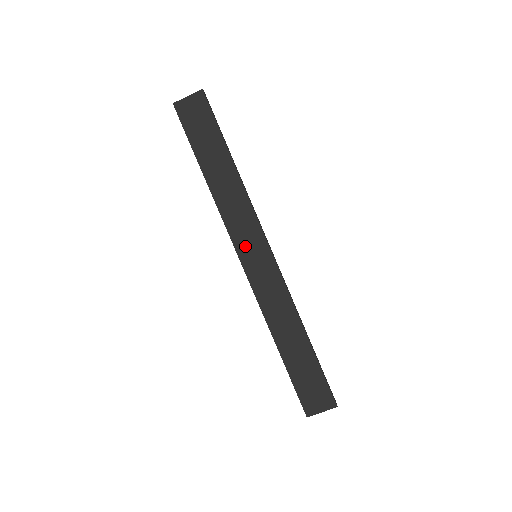
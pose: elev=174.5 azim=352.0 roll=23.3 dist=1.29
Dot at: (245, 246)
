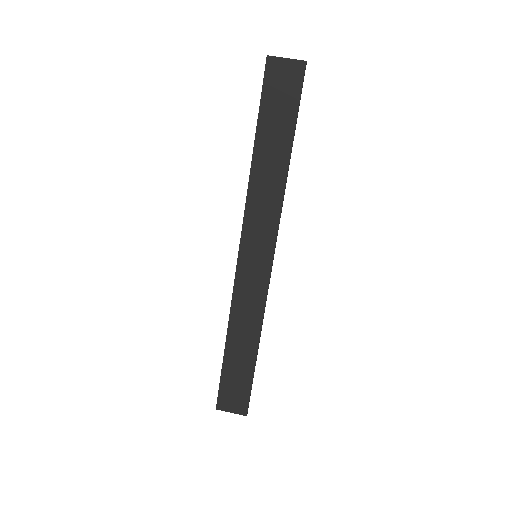
Dot at: (252, 242)
